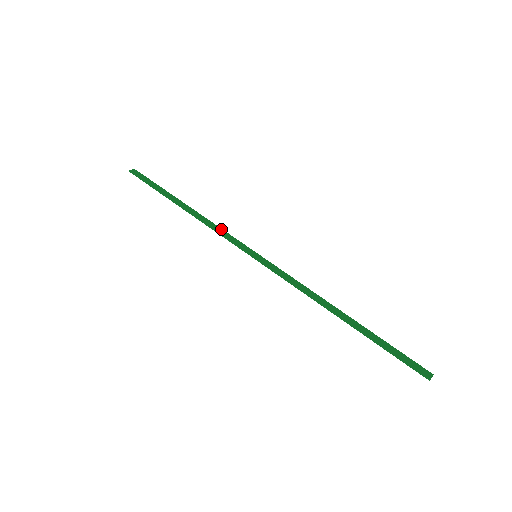
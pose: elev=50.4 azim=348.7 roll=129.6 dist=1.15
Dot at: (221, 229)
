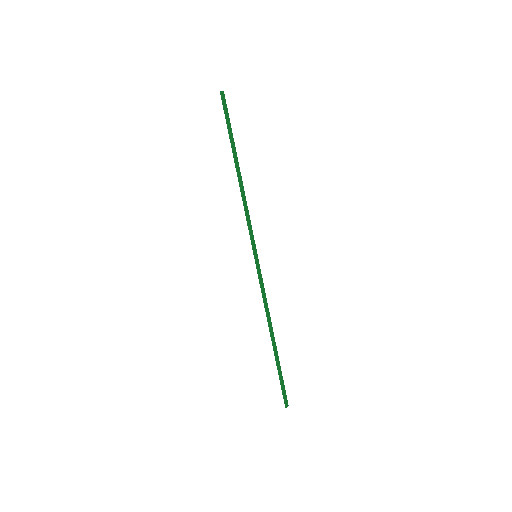
Dot at: occluded
